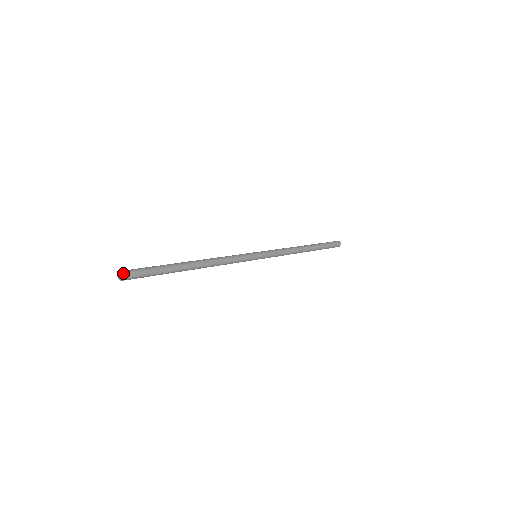
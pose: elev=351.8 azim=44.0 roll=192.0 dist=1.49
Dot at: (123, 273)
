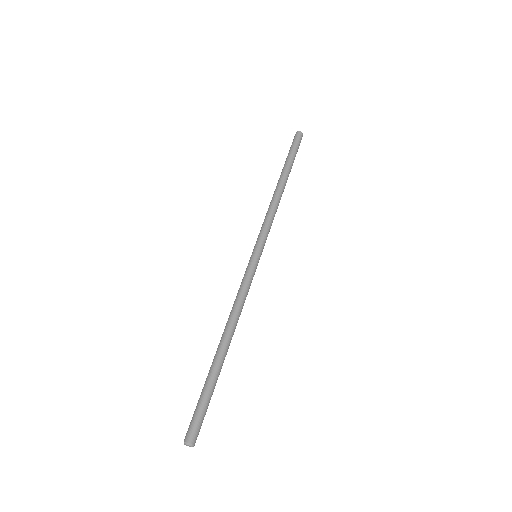
Dot at: (192, 443)
